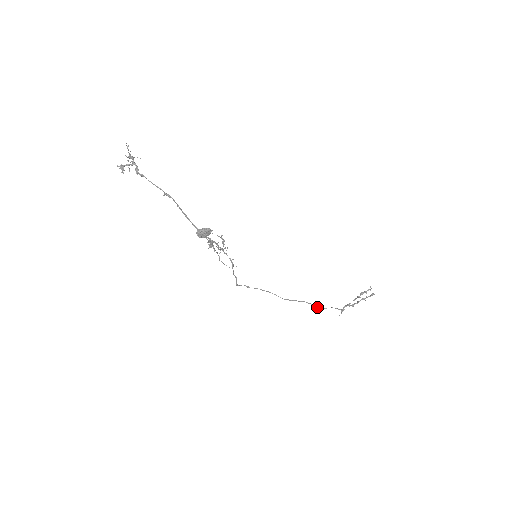
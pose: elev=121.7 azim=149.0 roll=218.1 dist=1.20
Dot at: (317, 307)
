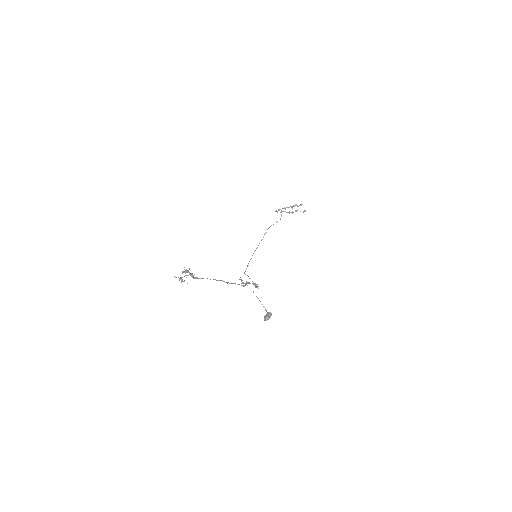
Dot at: (269, 227)
